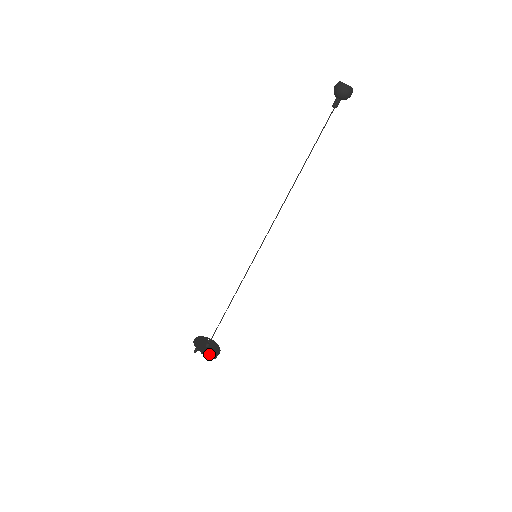
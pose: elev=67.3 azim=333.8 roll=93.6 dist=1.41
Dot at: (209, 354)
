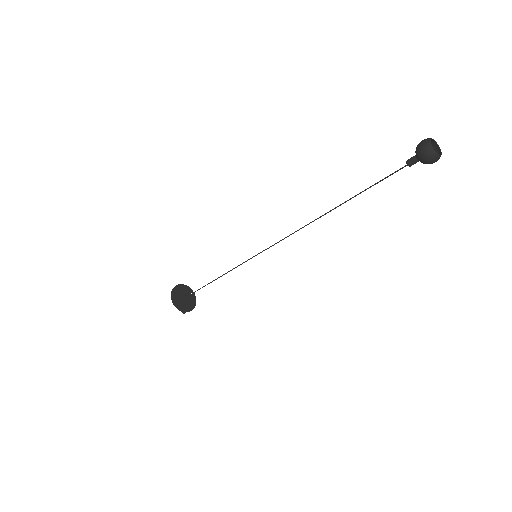
Dot at: (178, 307)
